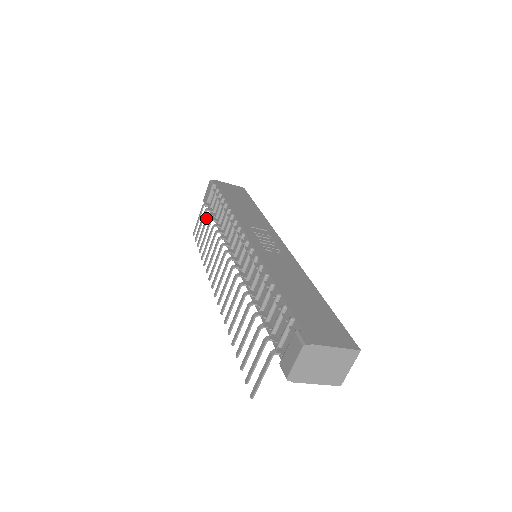
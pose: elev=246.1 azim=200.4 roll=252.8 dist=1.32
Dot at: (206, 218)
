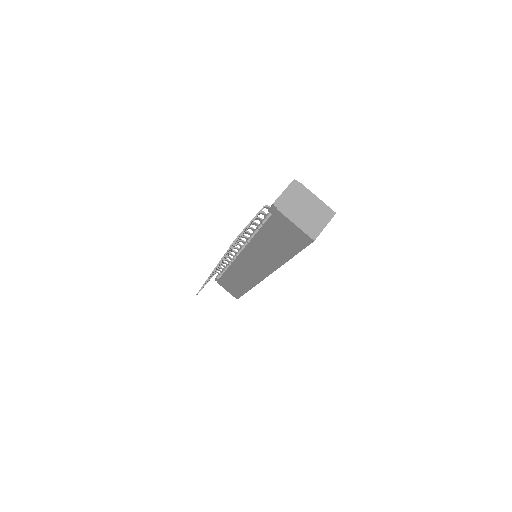
Dot at: occluded
